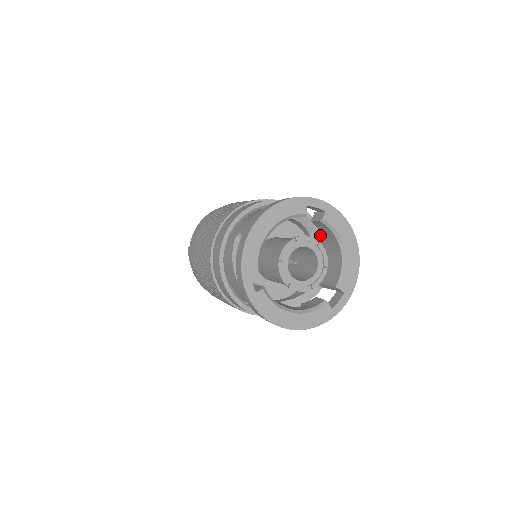
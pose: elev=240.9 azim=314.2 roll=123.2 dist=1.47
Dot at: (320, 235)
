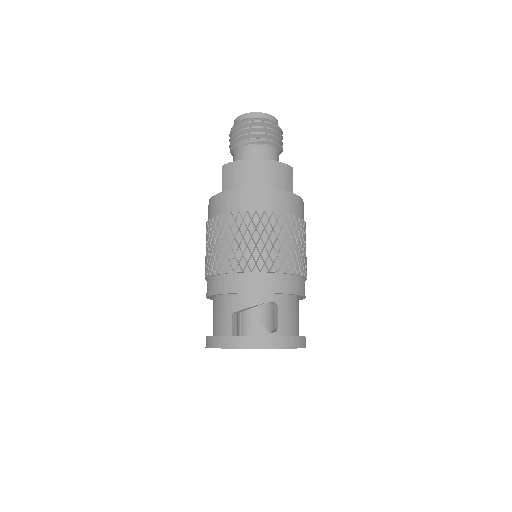
Dot at: (276, 305)
